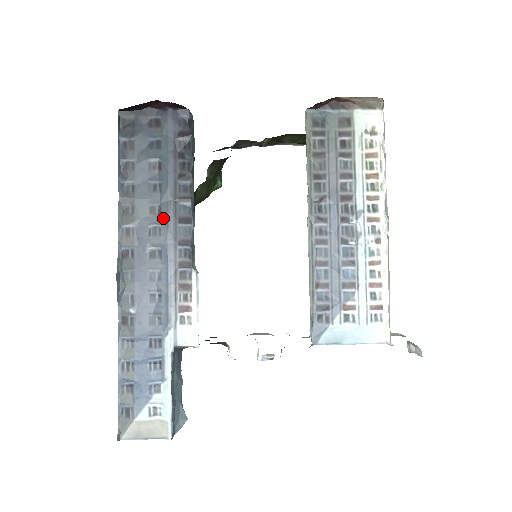
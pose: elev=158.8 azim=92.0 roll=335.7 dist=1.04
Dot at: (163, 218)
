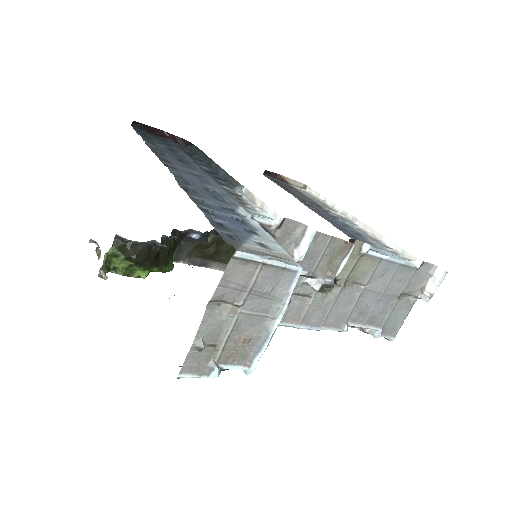
Dot at: (192, 165)
